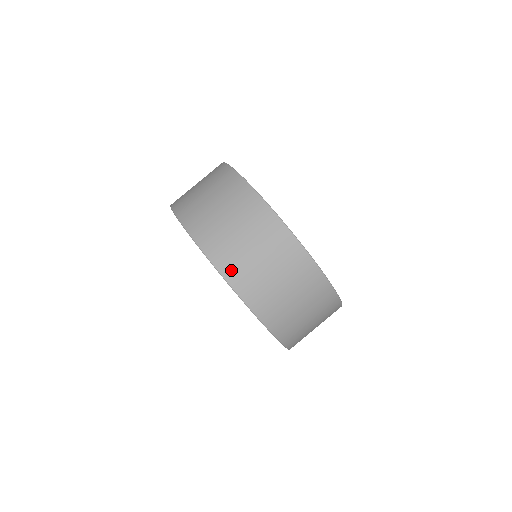
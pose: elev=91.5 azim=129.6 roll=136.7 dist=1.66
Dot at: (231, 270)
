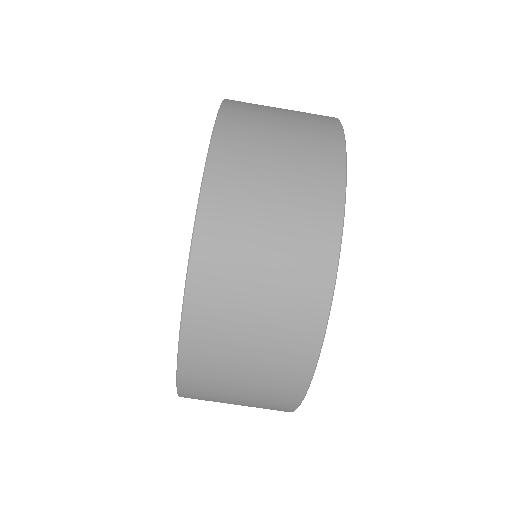
Dot at: (202, 308)
